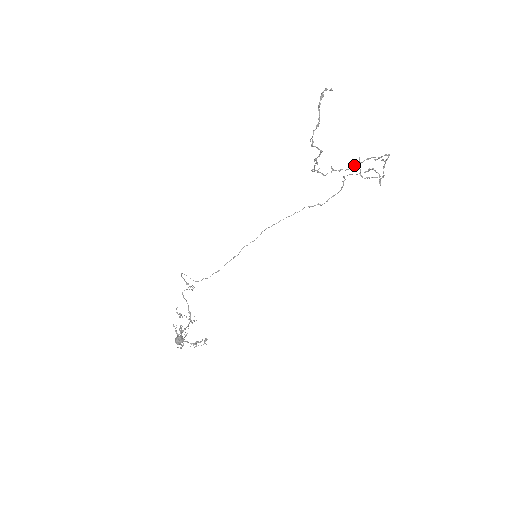
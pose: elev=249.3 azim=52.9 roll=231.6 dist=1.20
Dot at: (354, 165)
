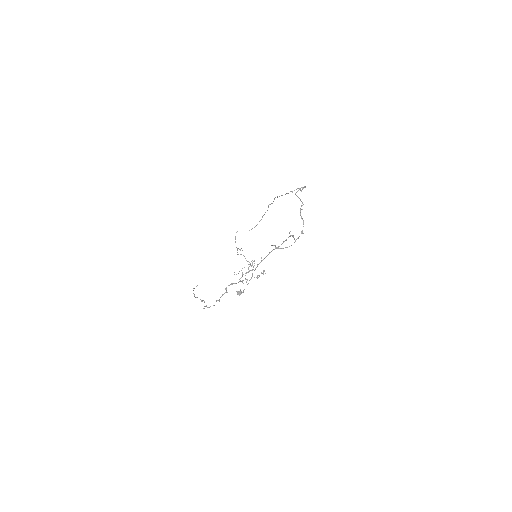
Dot at: (257, 266)
